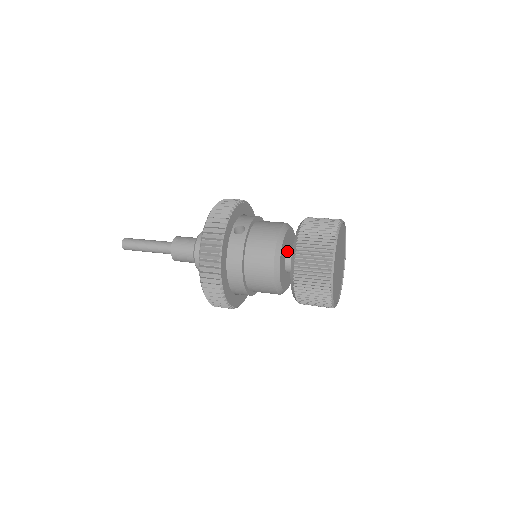
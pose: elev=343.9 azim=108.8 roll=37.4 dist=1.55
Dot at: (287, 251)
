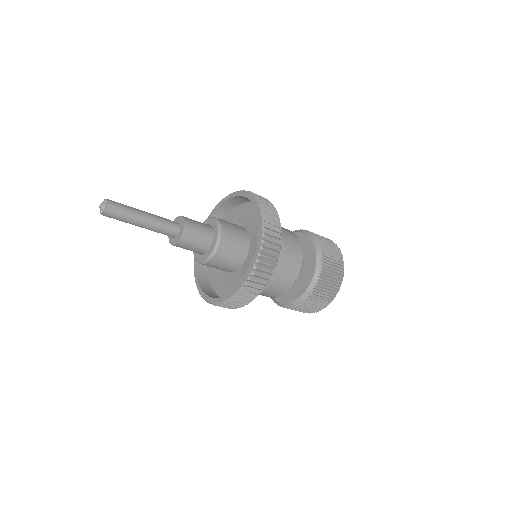
Dot at: occluded
